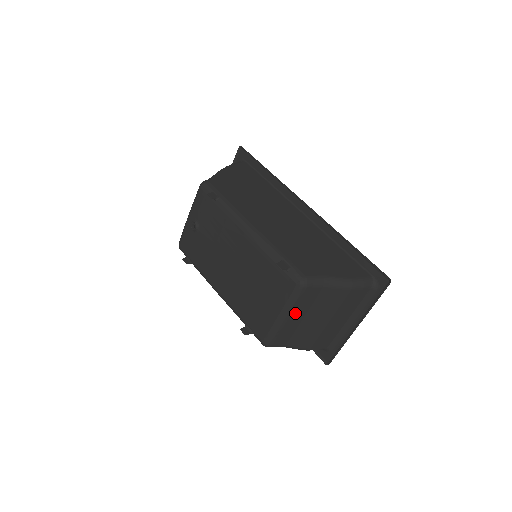
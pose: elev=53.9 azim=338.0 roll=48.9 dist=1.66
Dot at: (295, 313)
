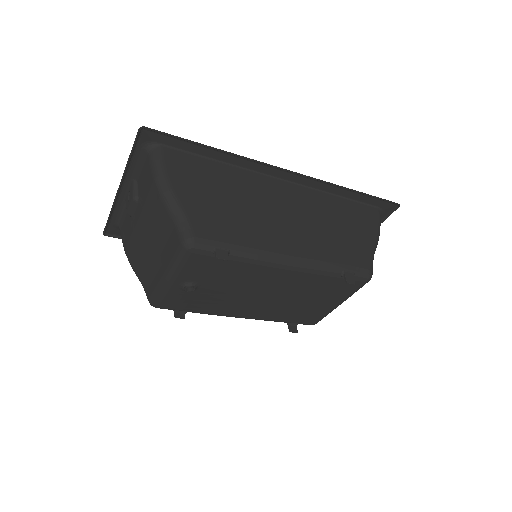
Dot at: occluded
